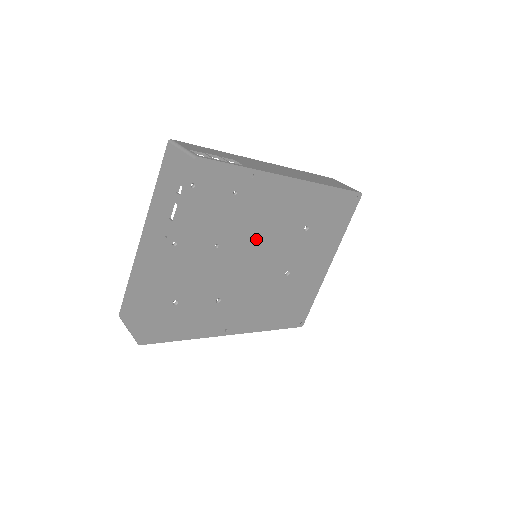
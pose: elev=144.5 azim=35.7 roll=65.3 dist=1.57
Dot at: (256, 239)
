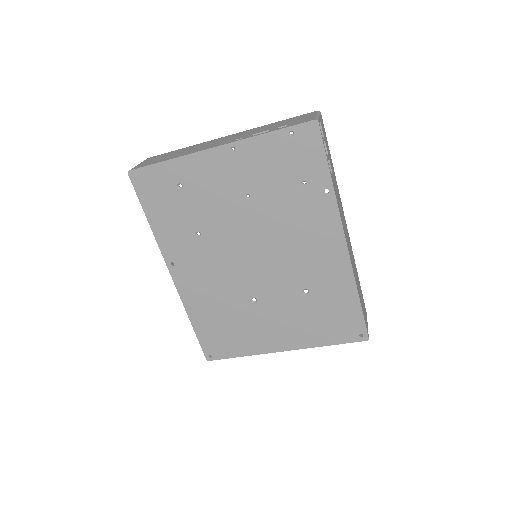
Dot at: (272, 238)
